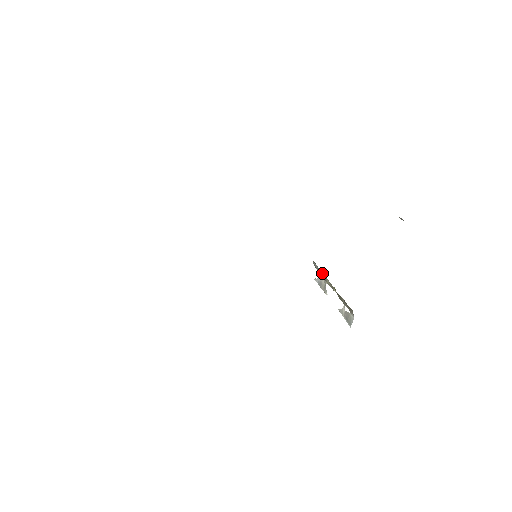
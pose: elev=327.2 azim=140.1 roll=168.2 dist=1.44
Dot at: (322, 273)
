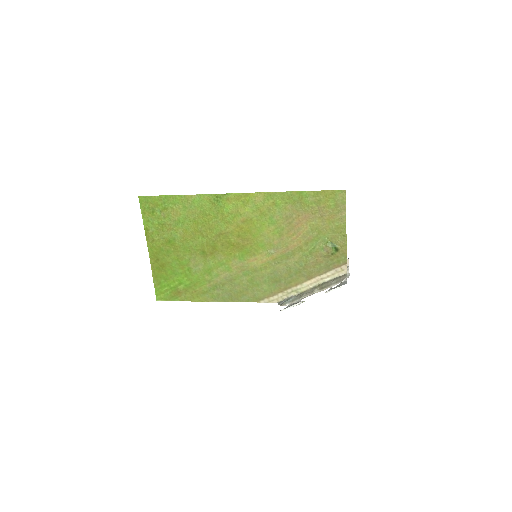
Dot at: (295, 296)
